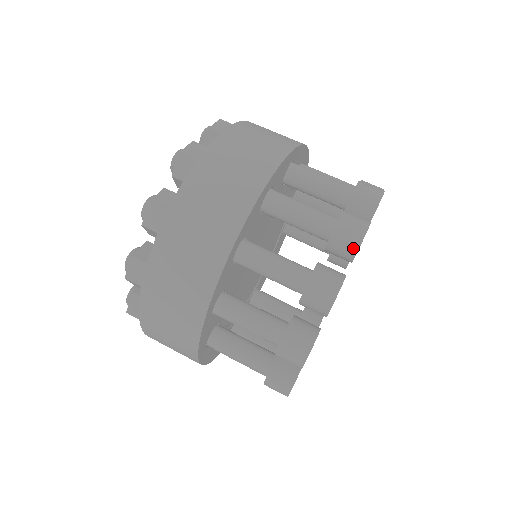
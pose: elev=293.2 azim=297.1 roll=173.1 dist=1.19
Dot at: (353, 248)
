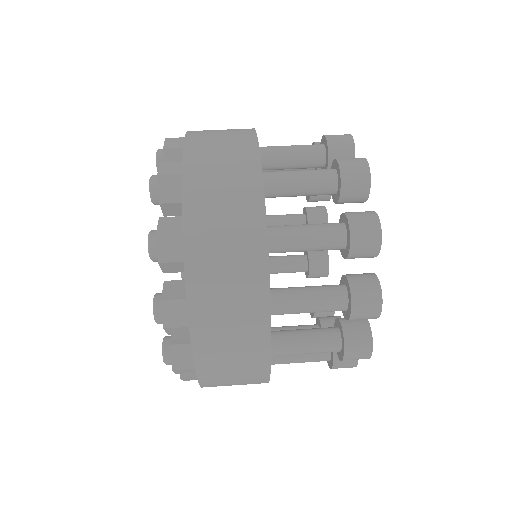
Dot at: occluded
